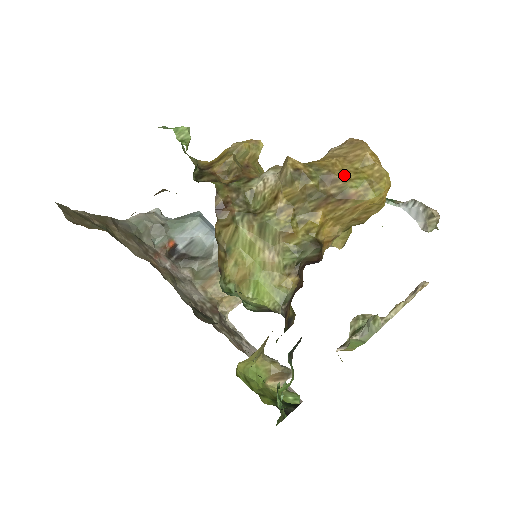
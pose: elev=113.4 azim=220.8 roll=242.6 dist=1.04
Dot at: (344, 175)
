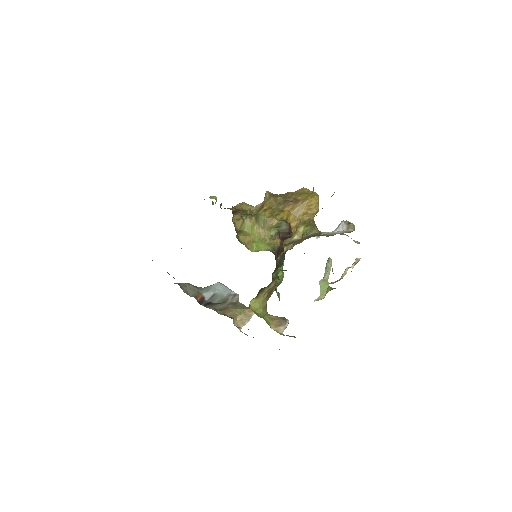
Dot at: (295, 195)
